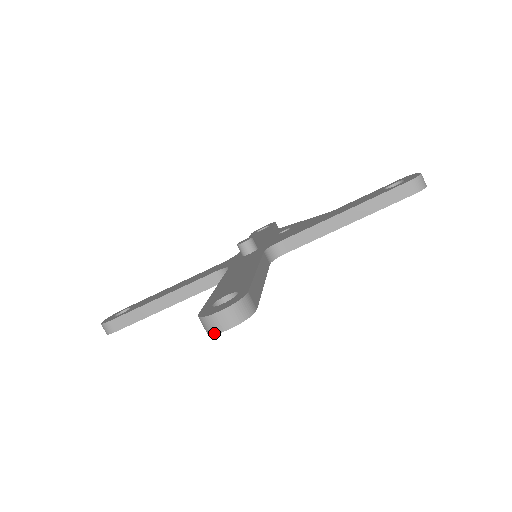
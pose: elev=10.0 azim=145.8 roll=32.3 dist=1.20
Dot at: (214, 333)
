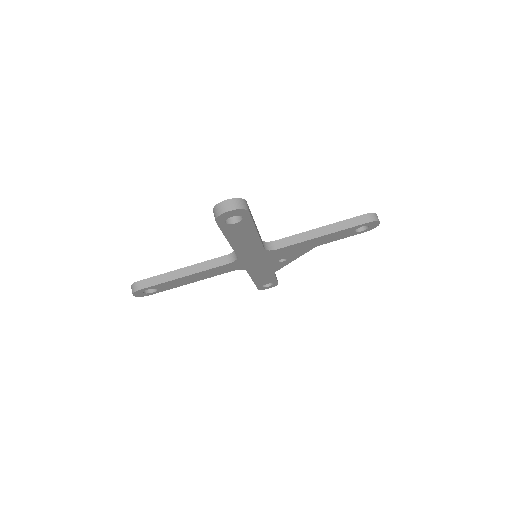
Dot at: (220, 214)
